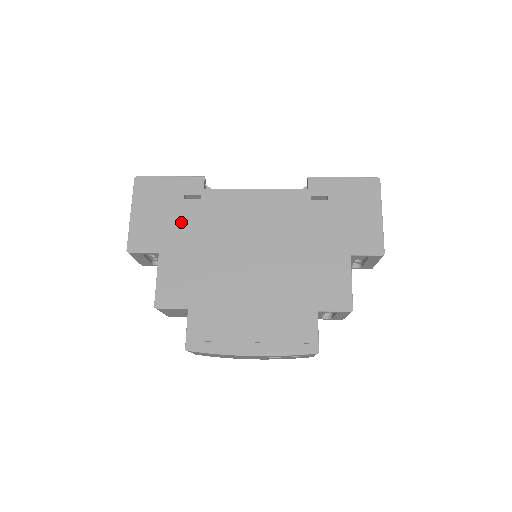
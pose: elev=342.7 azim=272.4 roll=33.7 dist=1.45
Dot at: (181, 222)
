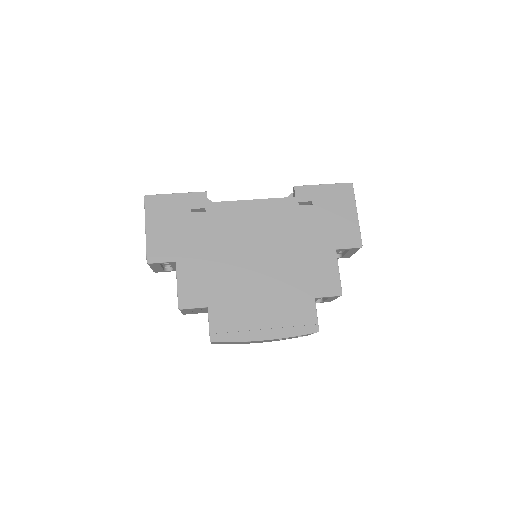
Dot at: (191, 233)
